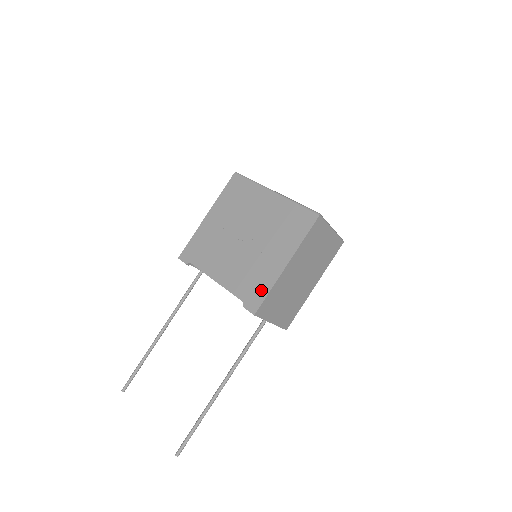
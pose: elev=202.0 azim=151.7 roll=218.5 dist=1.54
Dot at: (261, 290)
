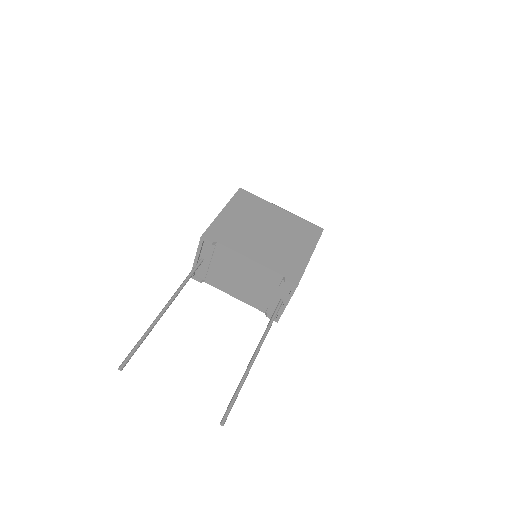
Dot at: (297, 269)
